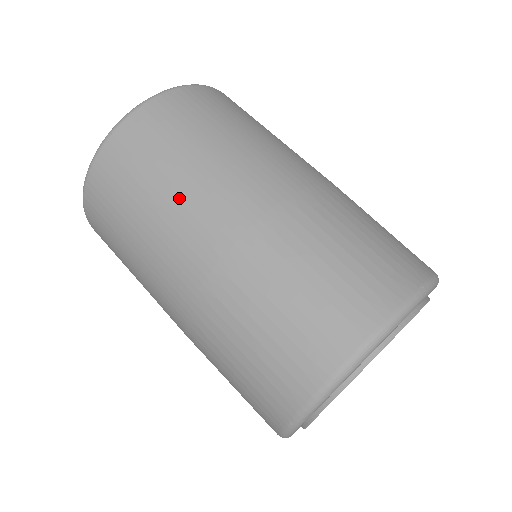
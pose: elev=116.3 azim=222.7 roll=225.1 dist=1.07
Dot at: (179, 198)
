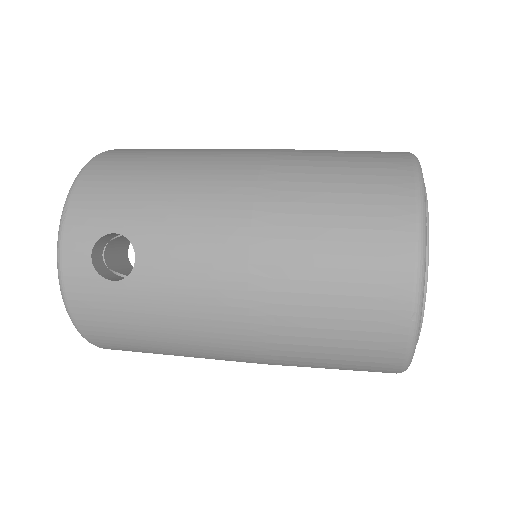
Dot at: occluded
